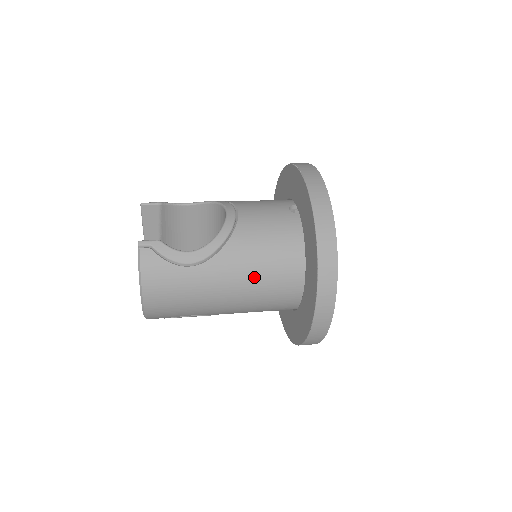
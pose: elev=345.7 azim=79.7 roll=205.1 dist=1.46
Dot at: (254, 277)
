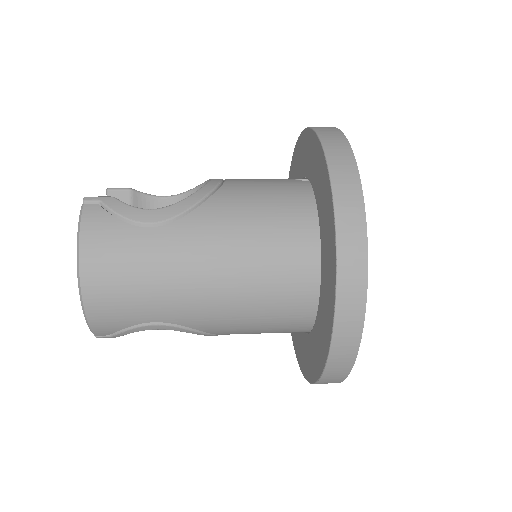
Dot at: (244, 246)
